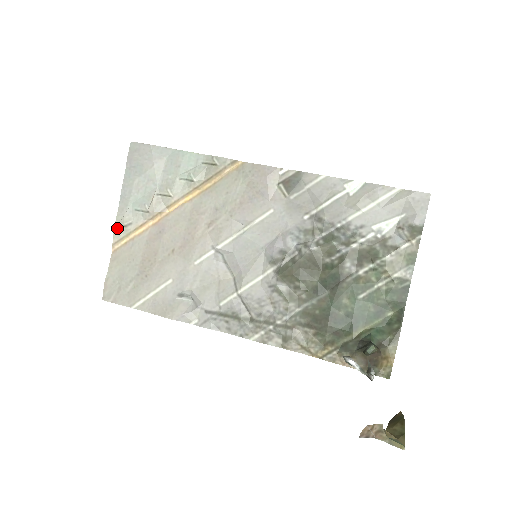
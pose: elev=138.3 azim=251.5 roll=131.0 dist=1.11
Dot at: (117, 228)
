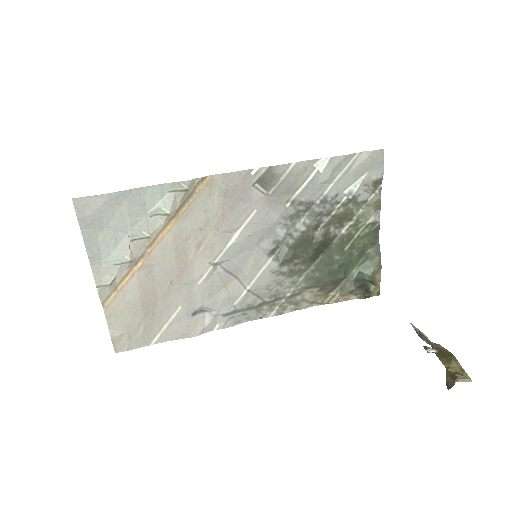
Dot at: (101, 289)
